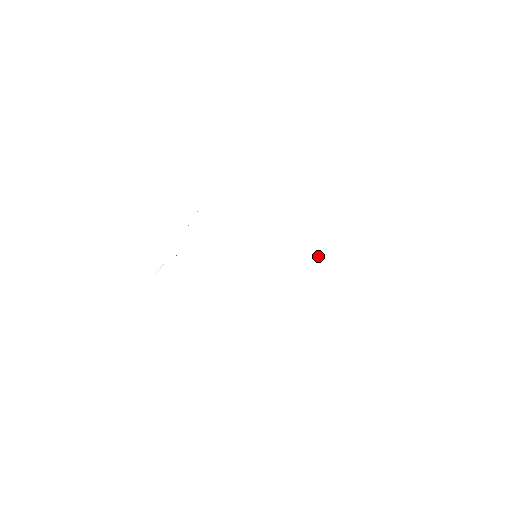
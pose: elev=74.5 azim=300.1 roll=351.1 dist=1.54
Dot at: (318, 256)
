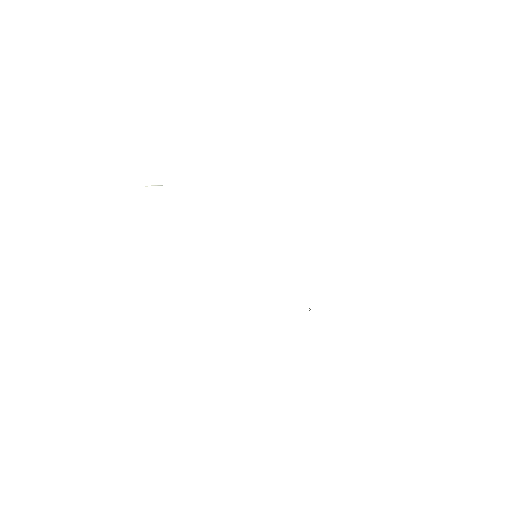
Dot at: occluded
